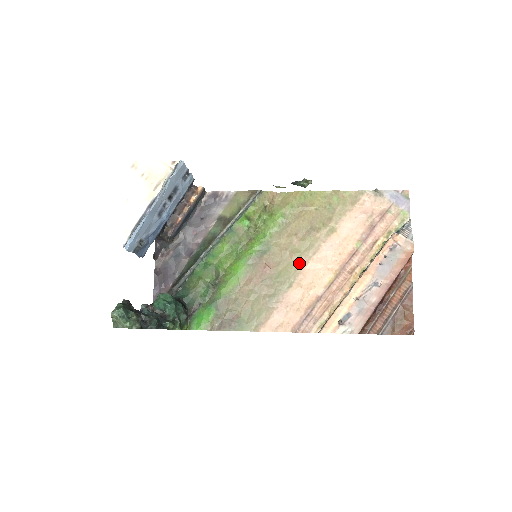
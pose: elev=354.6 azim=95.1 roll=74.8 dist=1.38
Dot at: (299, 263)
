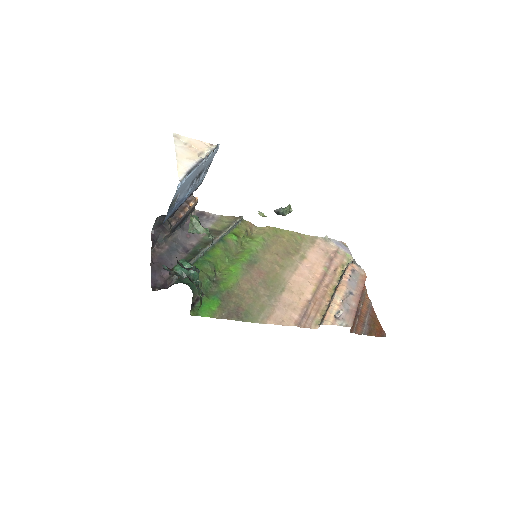
Dot at: (285, 275)
